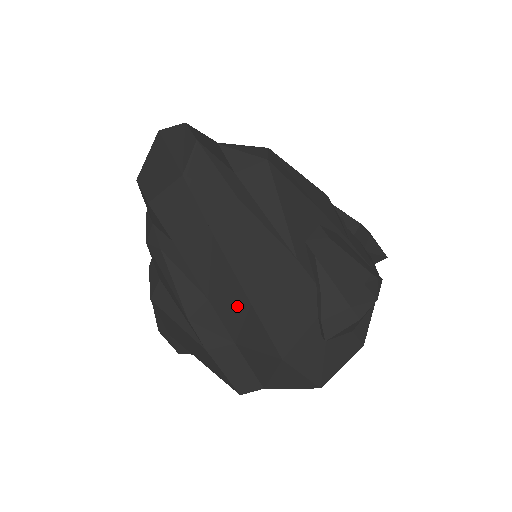
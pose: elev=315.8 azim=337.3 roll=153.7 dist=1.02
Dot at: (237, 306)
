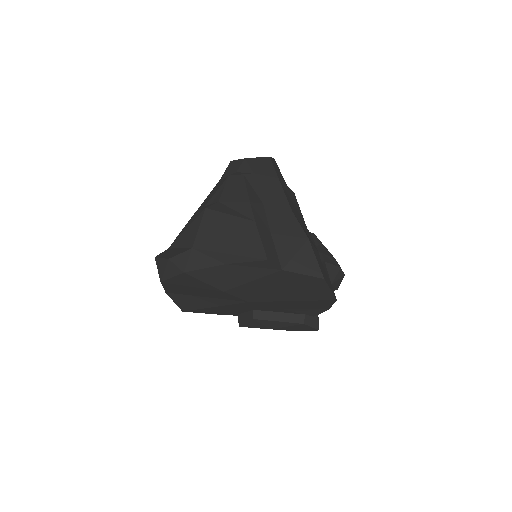
Dot at: (282, 210)
